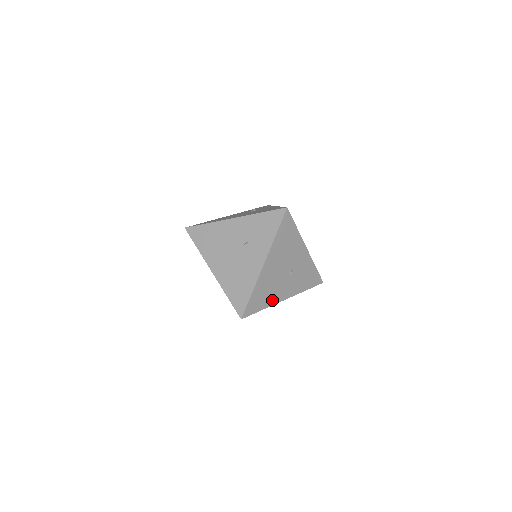
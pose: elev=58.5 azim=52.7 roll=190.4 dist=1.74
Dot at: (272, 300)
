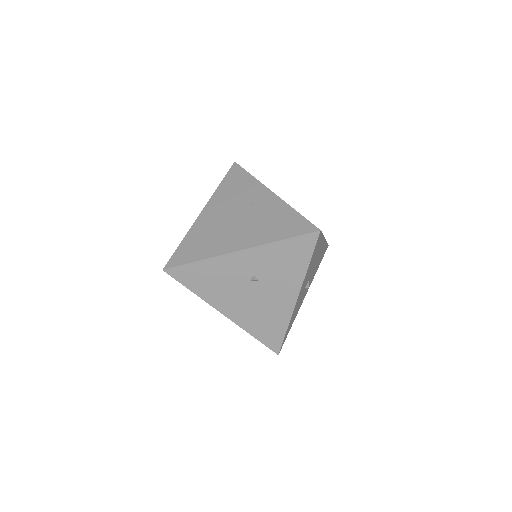
Dot at: (306, 274)
